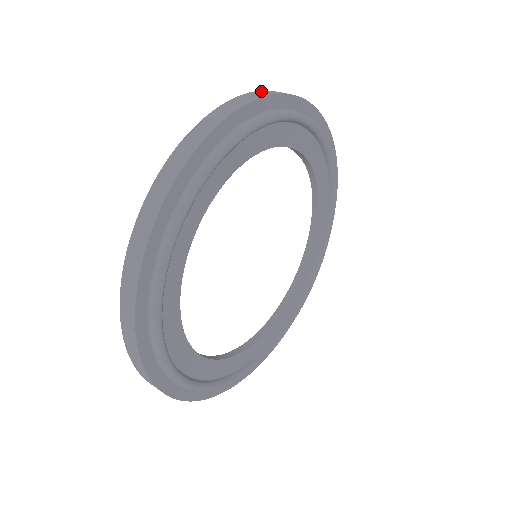
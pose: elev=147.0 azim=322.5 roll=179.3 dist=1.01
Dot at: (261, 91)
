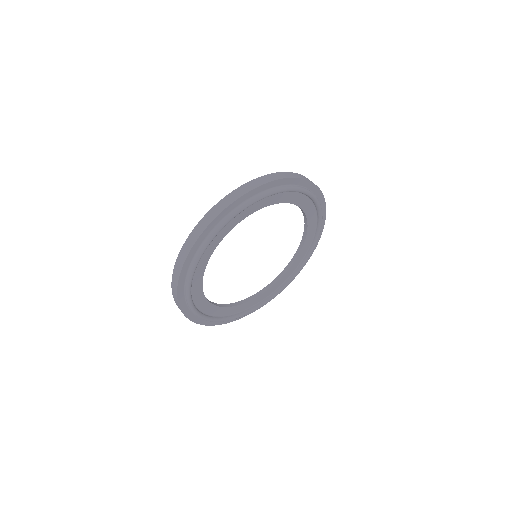
Dot at: (271, 175)
